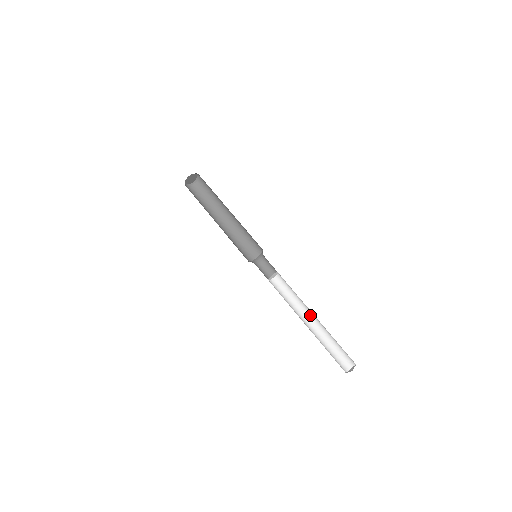
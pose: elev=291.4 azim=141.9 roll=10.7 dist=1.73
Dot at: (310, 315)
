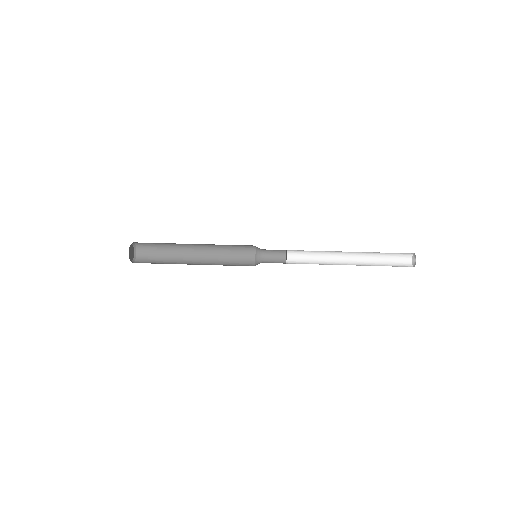
Dot at: (344, 264)
